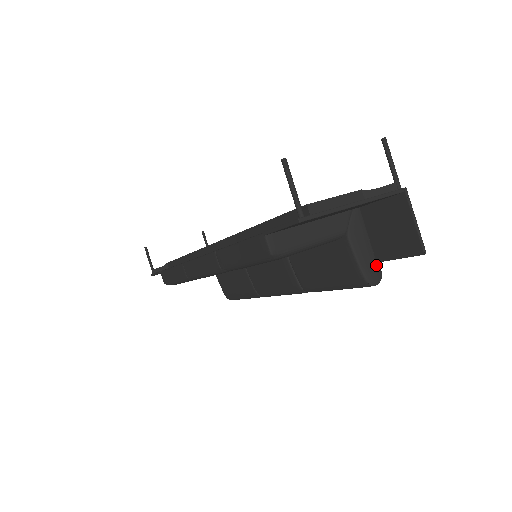
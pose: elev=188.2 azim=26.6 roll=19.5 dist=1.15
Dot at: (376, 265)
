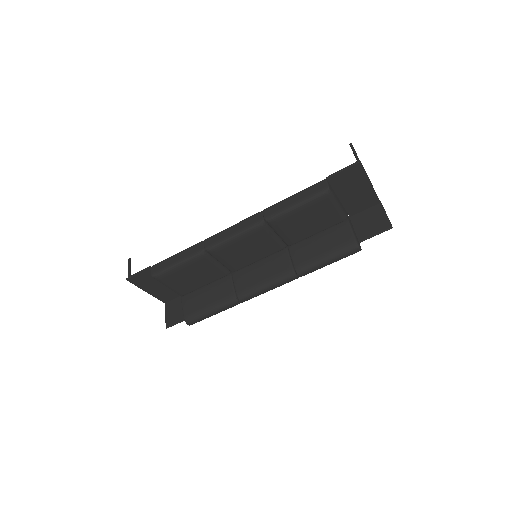
Dot at: (359, 242)
